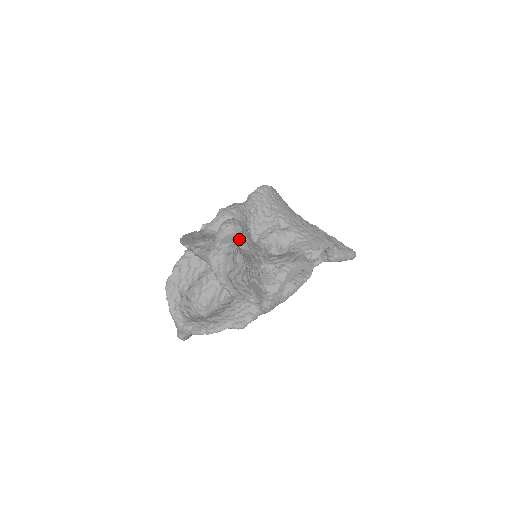
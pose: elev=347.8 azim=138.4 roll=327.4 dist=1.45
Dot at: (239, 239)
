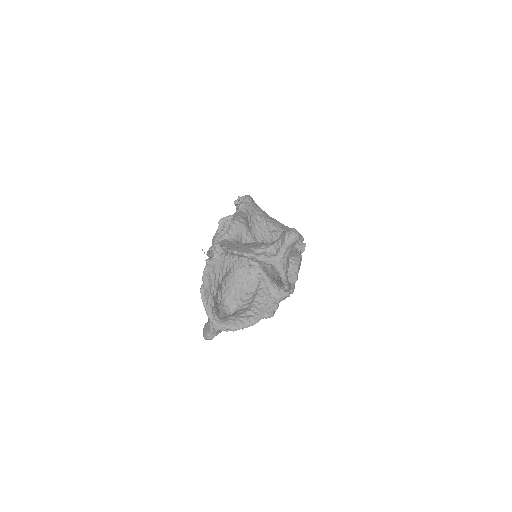
Dot at: occluded
